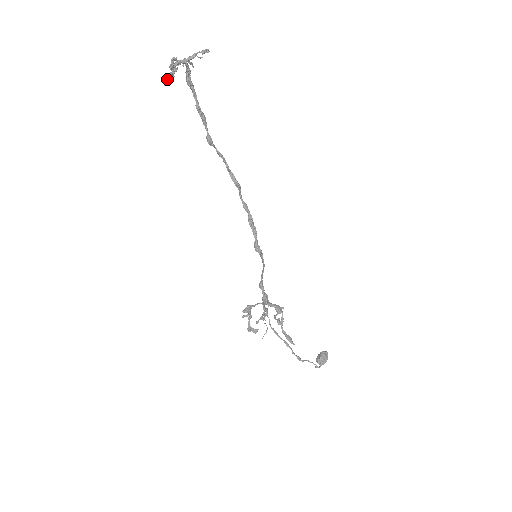
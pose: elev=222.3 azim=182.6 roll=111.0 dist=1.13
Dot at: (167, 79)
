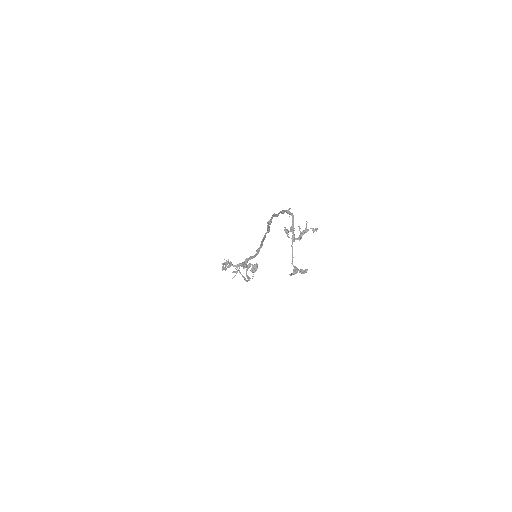
Dot at: (294, 274)
